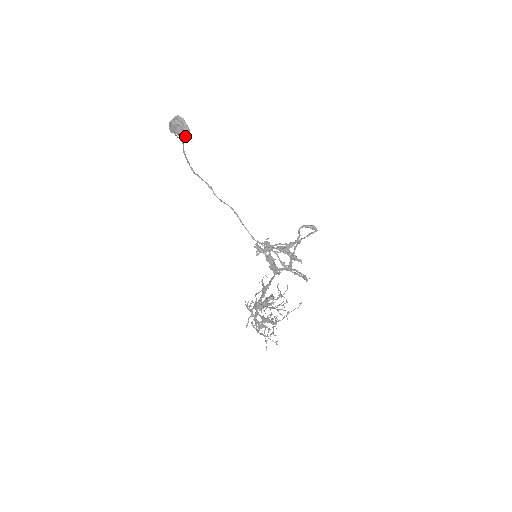
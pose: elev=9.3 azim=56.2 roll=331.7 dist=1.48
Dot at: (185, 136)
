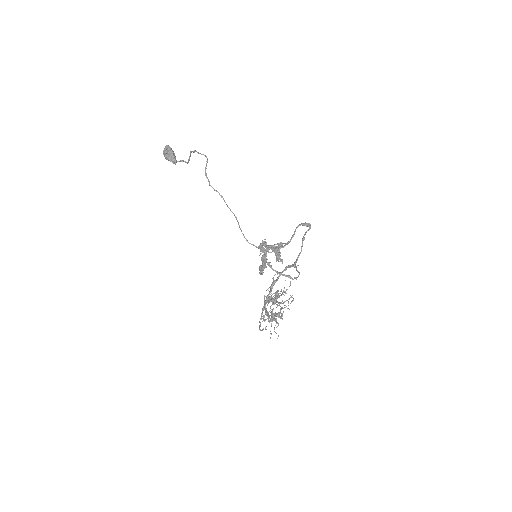
Dot at: (172, 161)
